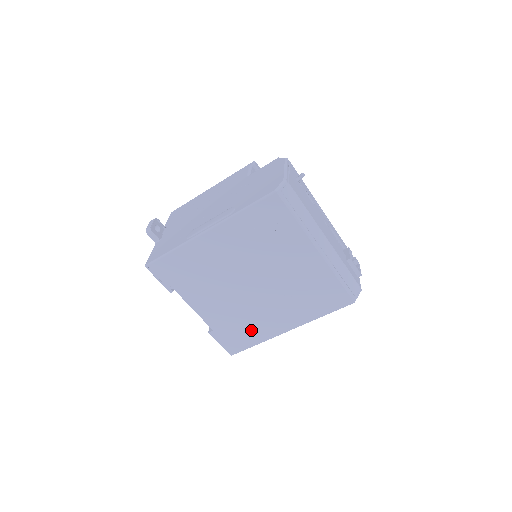
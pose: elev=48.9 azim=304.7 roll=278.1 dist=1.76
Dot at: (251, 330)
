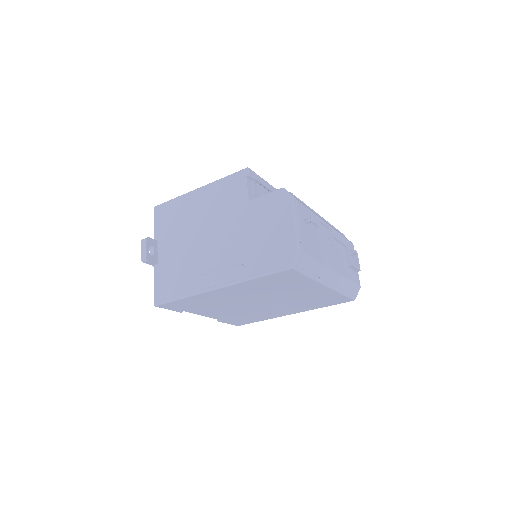
Dot at: (257, 317)
